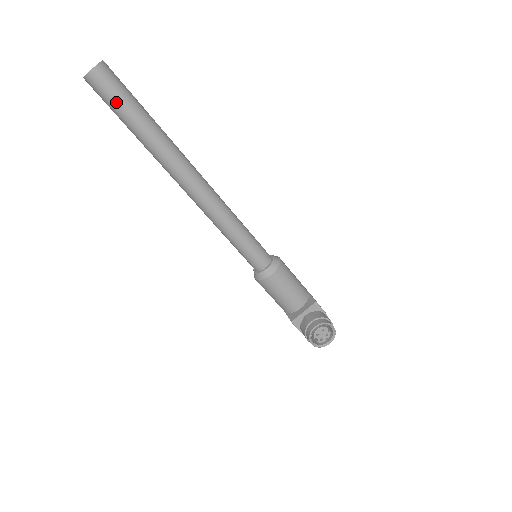
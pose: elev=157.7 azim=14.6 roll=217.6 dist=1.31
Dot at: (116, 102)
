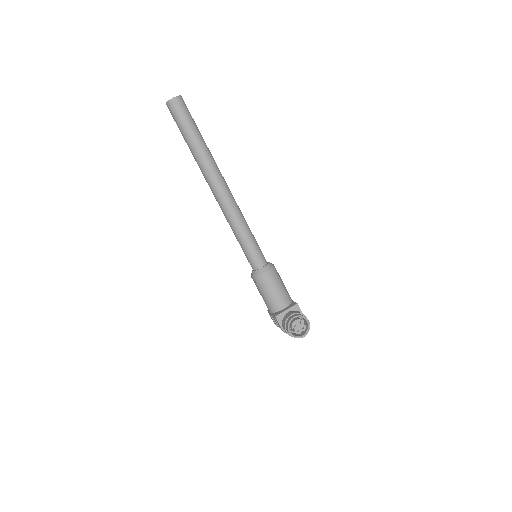
Dot at: (183, 121)
